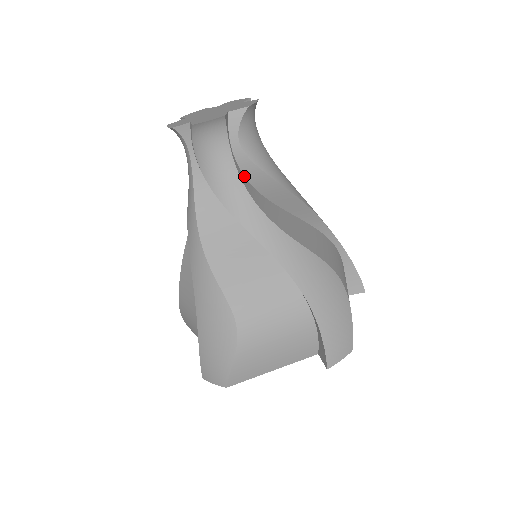
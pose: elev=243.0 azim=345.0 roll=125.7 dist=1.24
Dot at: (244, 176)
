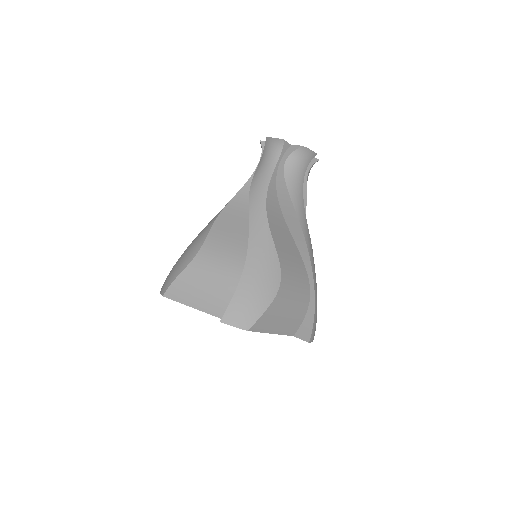
Dot at: (276, 186)
